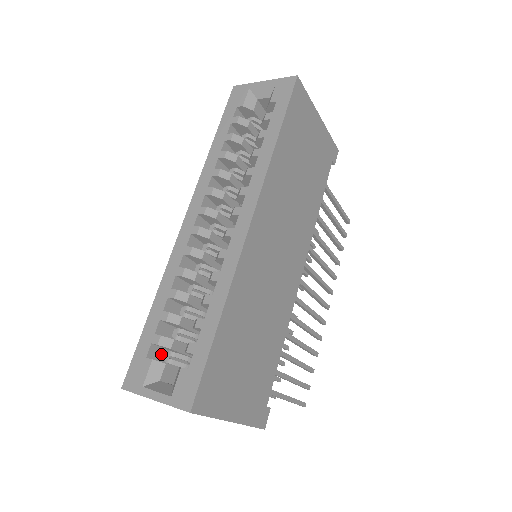
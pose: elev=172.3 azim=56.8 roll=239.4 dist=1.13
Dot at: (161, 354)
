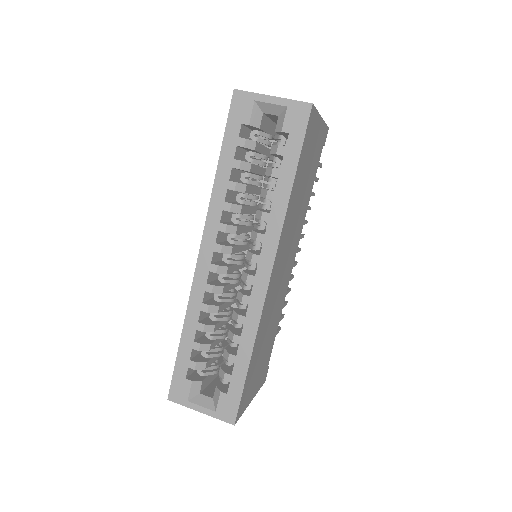
Dot at: occluded
